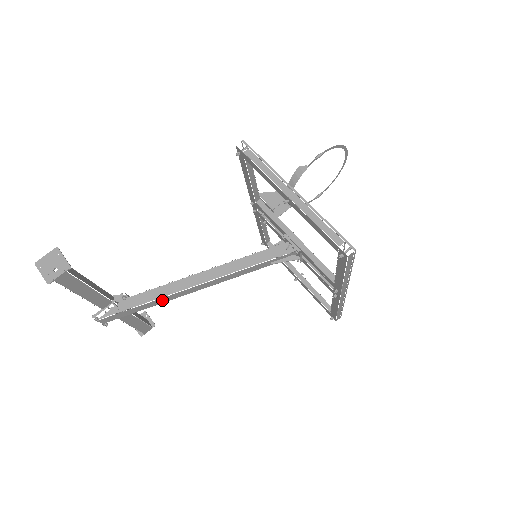
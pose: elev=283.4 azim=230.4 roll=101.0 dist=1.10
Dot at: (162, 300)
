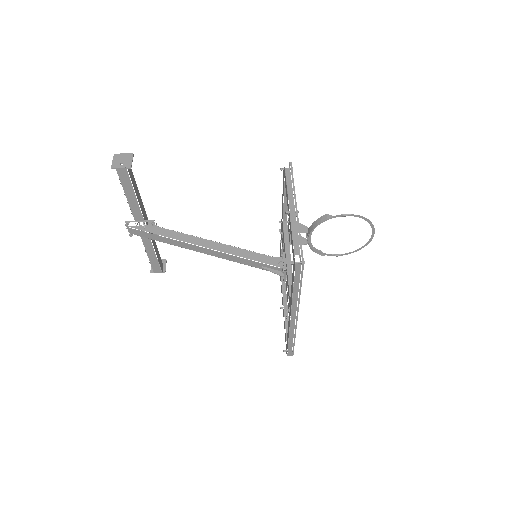
Dot at: (175, 242)
